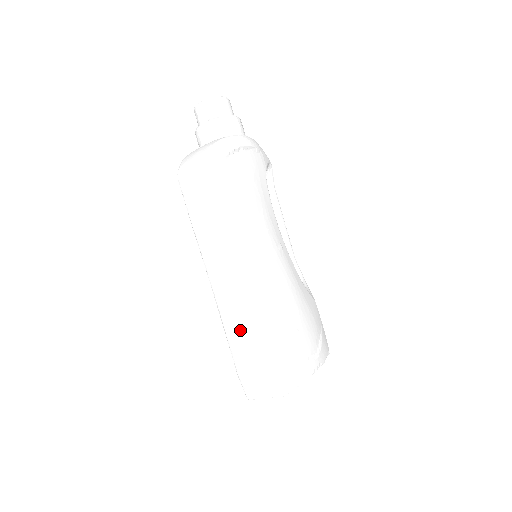
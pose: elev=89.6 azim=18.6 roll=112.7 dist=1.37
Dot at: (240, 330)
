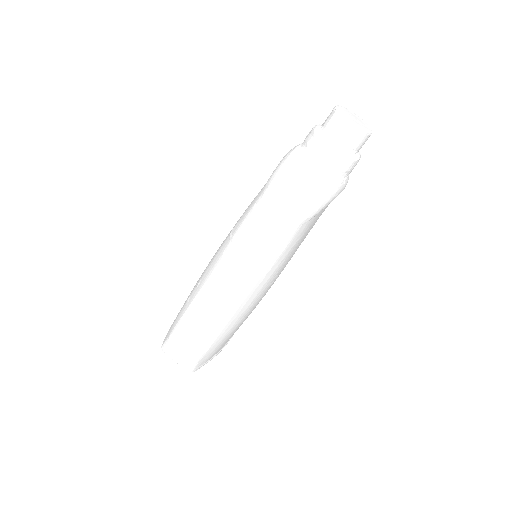
Dot at: (201, 326)
